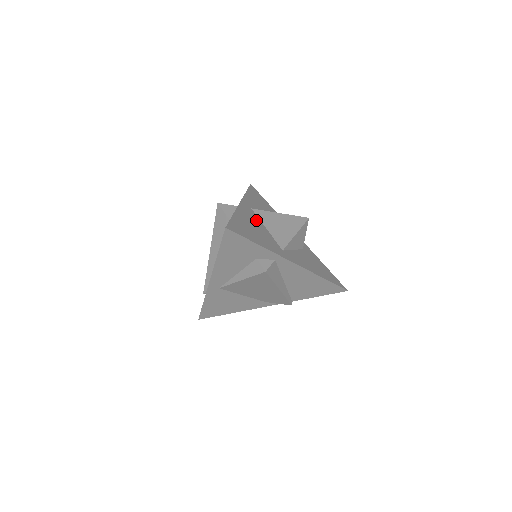
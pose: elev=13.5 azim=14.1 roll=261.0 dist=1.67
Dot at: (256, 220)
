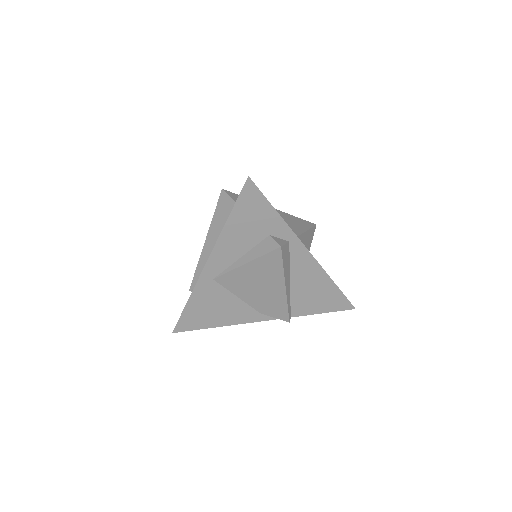
Dot at: occluded
